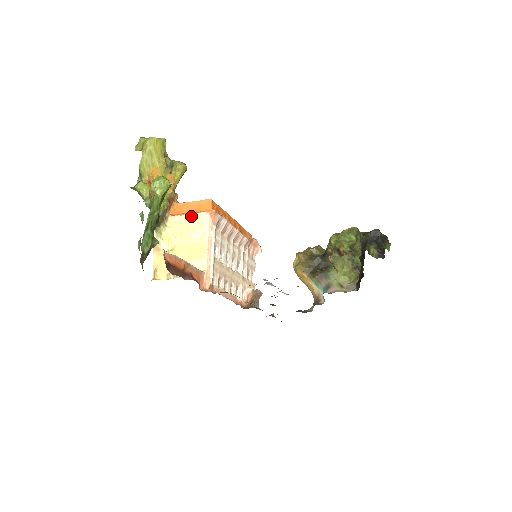
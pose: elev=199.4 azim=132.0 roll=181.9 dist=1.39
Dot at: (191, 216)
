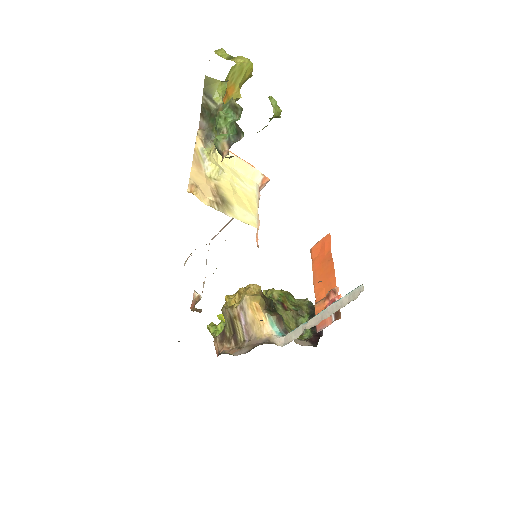
Dot at: (245, 164)
